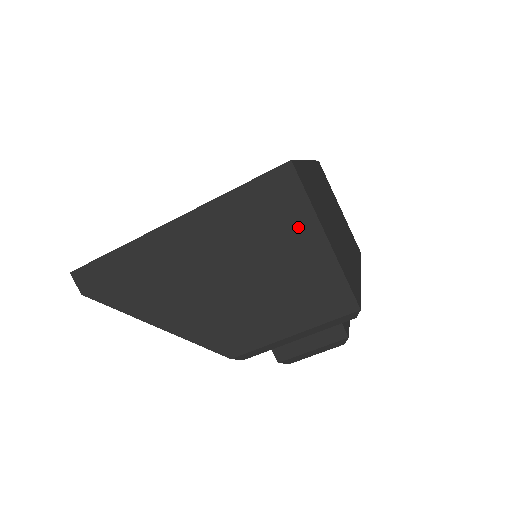
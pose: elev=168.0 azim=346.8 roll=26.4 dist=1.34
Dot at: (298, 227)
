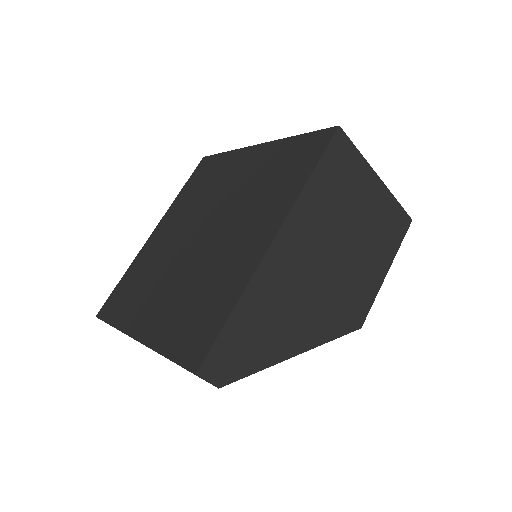
Dot at: (362, 180)
